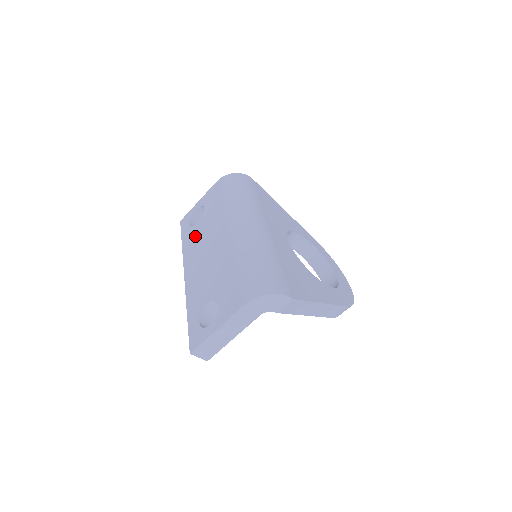
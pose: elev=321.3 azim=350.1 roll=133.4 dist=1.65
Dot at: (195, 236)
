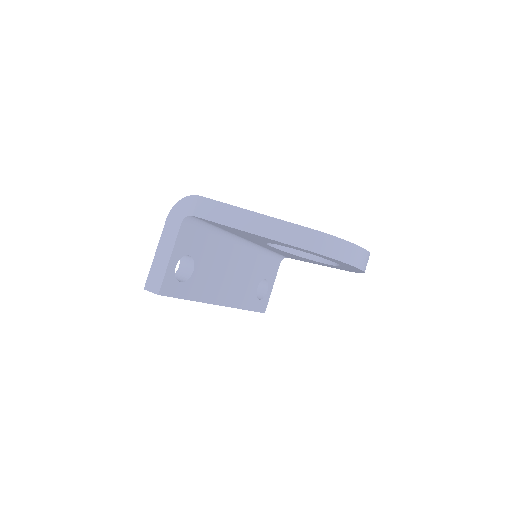
Dot at: occluded
